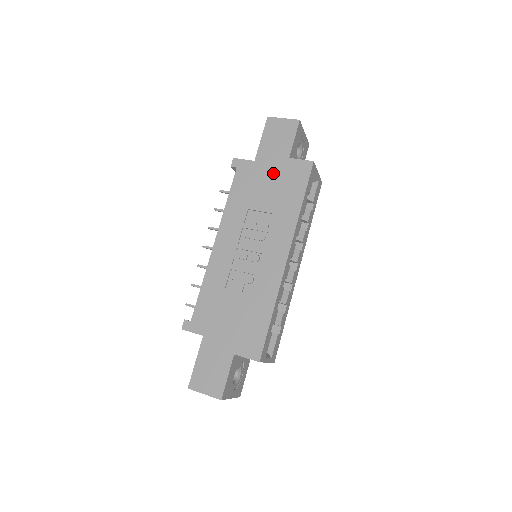
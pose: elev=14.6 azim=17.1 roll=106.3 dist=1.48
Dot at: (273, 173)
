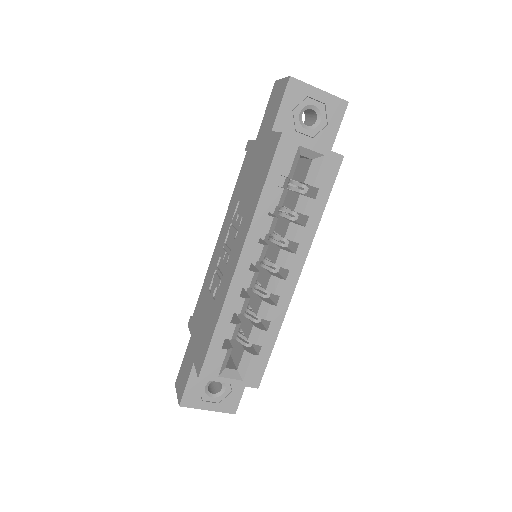
Dot at: (259, 154)
